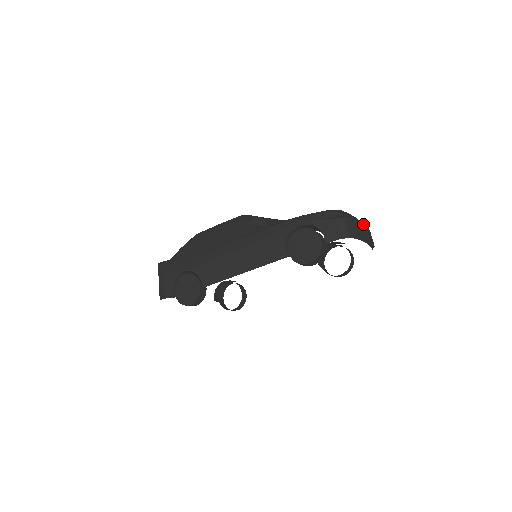
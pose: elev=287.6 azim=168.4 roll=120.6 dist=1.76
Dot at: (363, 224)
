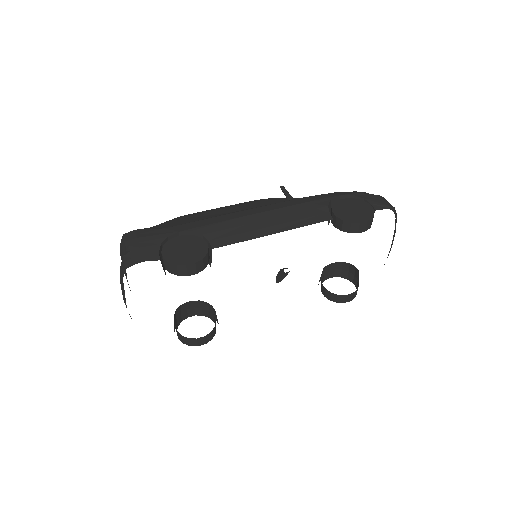
Dot at: occluded
